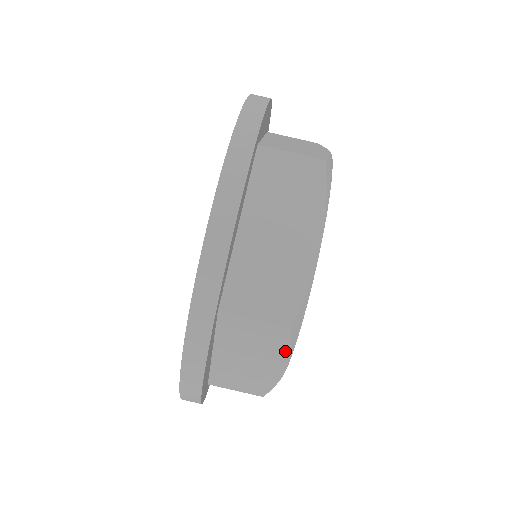
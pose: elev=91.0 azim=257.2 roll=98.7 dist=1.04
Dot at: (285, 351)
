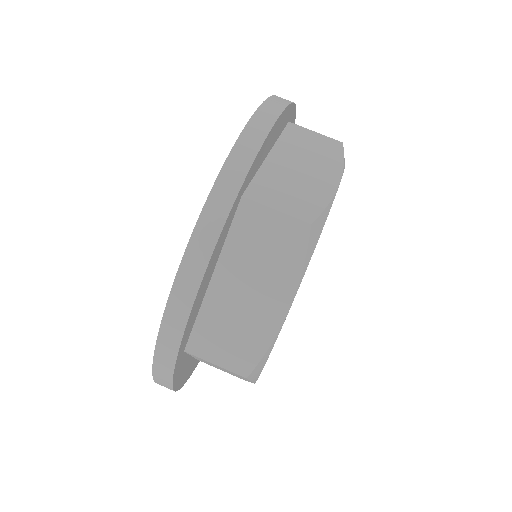
Dot at: (296, 270)
